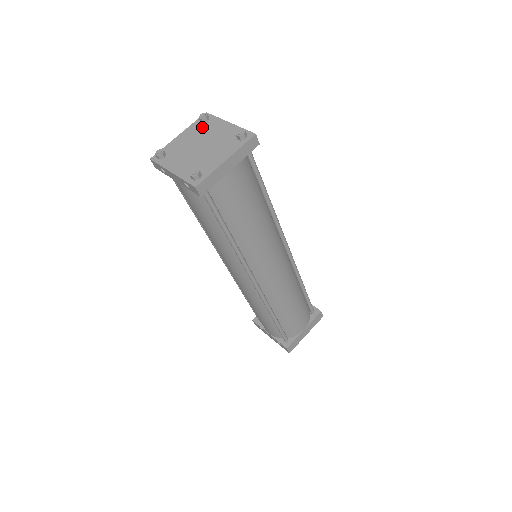
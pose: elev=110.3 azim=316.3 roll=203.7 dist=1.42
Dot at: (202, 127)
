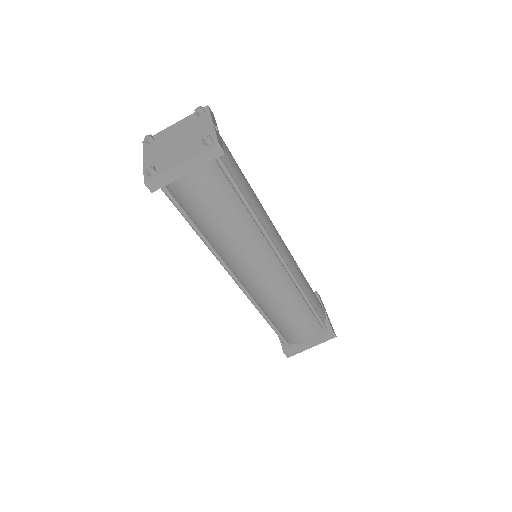
Dot at: (193, 121)
